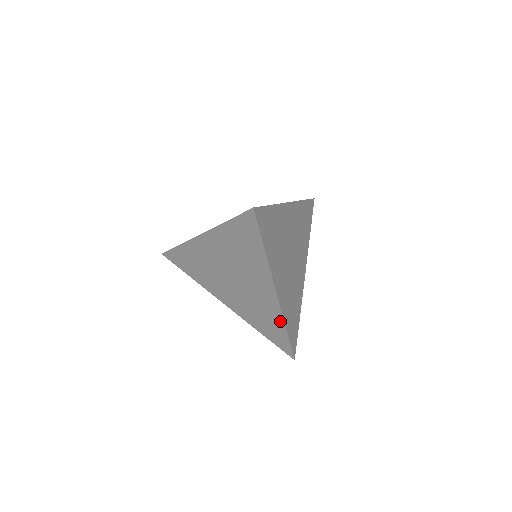
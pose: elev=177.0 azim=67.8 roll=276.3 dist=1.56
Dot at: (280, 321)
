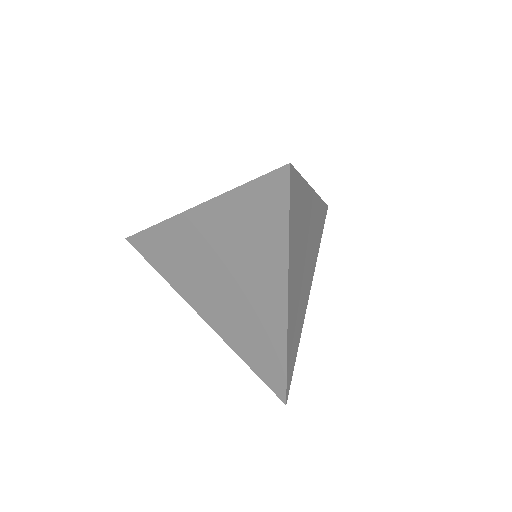
Dot at: (281, 345)
